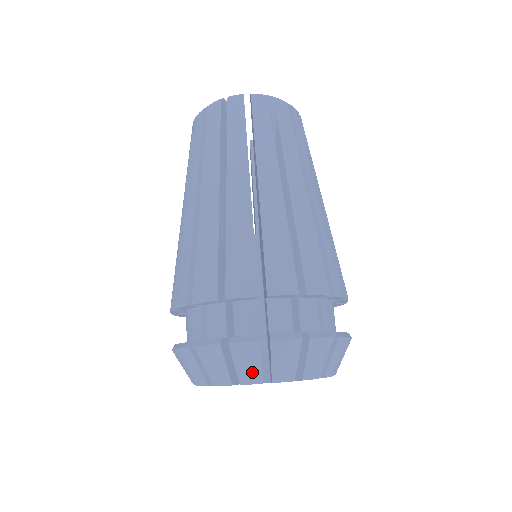
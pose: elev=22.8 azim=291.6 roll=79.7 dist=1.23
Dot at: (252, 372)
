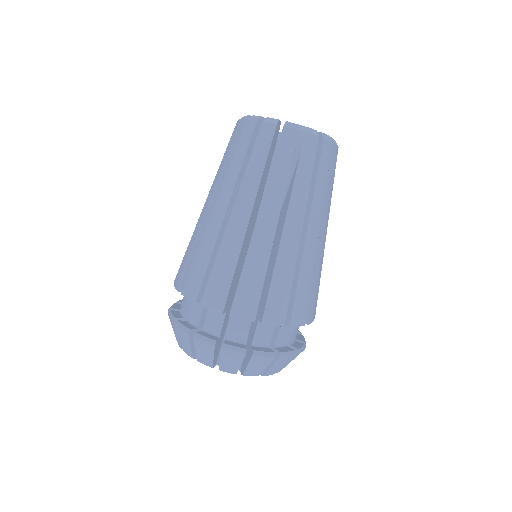
Dot at: (206, 359)
